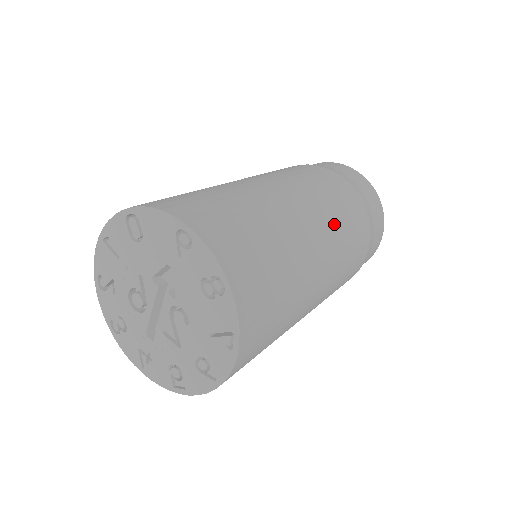
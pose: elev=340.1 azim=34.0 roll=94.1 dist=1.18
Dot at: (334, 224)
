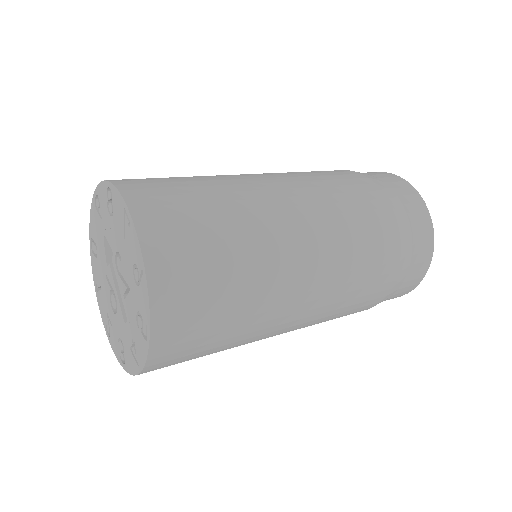
Dot at: (287, 173)
